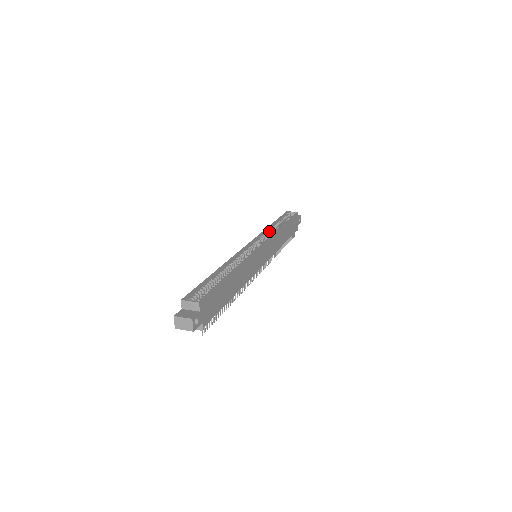
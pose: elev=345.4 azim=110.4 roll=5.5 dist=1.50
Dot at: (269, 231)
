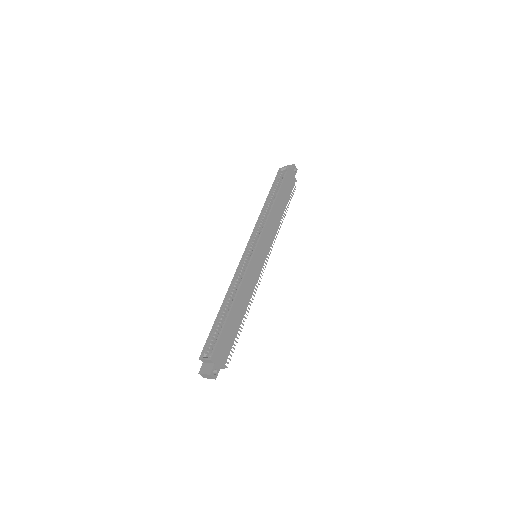
Dot at: (263, 216)
